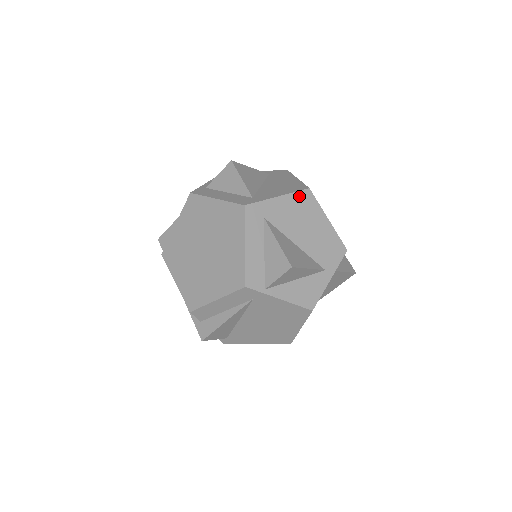
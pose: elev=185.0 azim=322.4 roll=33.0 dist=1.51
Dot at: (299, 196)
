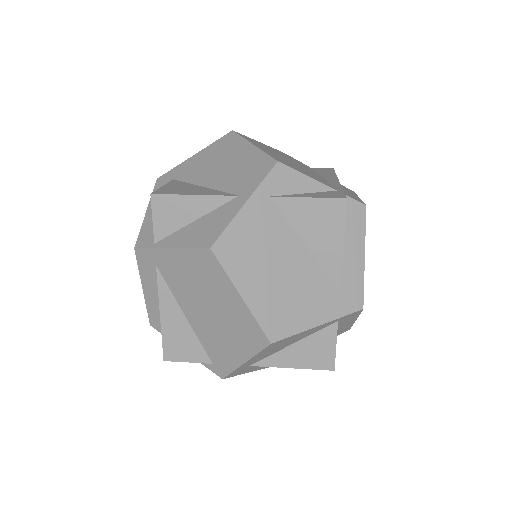
Dot at: (218, 143)
